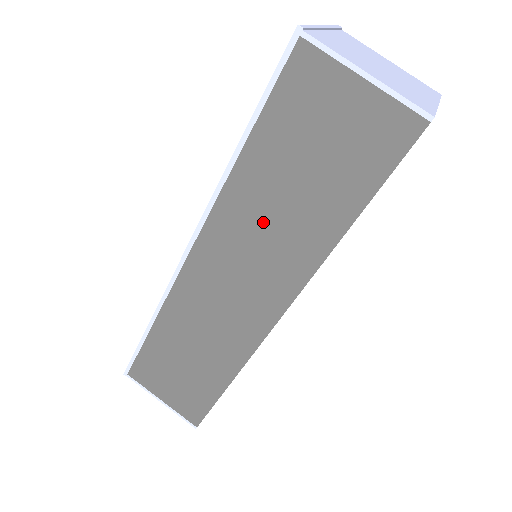
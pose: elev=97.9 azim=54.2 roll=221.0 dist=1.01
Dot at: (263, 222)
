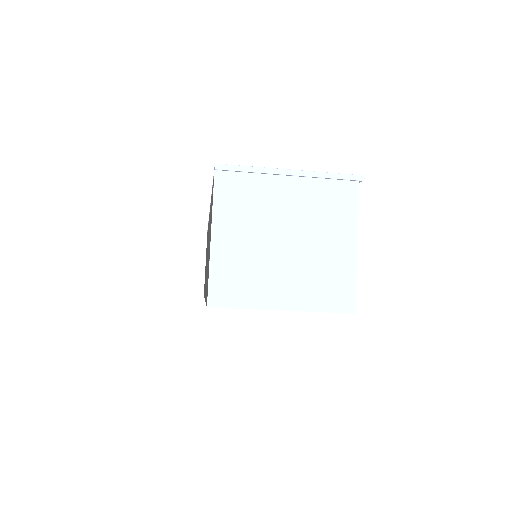
Dot at: (208, 244)
